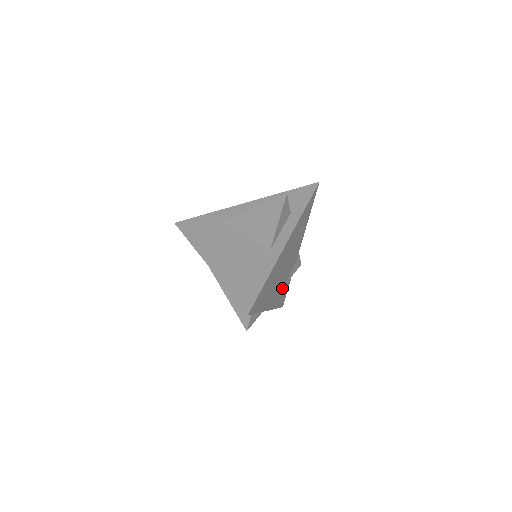
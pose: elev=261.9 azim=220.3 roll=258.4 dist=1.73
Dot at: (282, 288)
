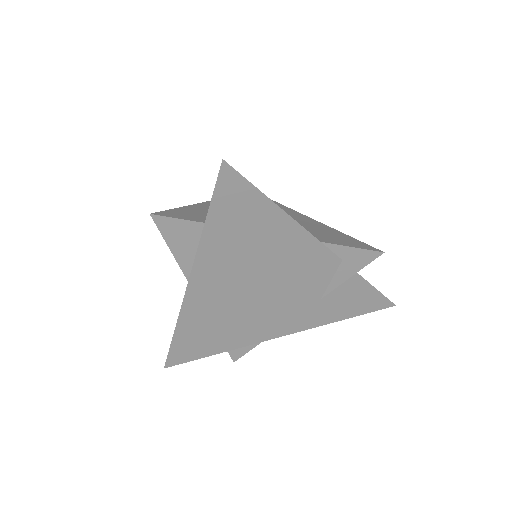
Dot at: (318, 302)
